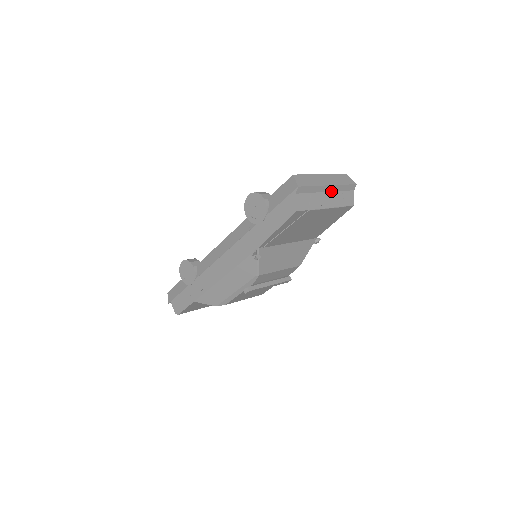
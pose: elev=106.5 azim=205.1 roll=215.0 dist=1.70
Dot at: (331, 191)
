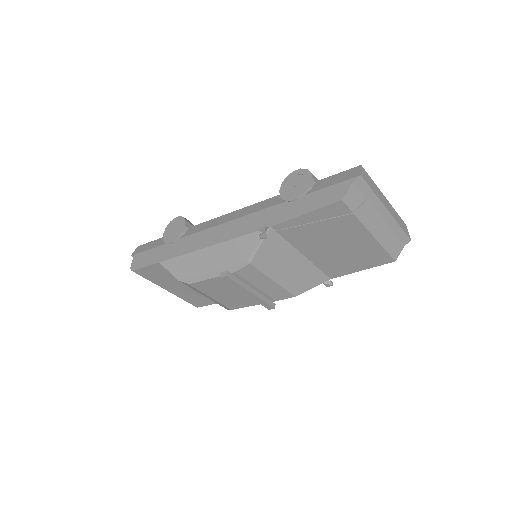
Dot at: (385, 220)
